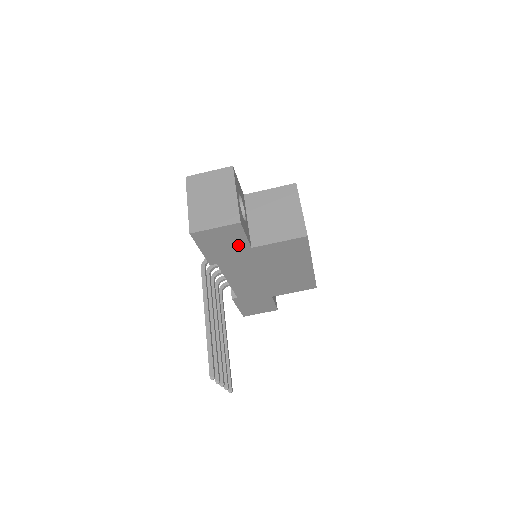
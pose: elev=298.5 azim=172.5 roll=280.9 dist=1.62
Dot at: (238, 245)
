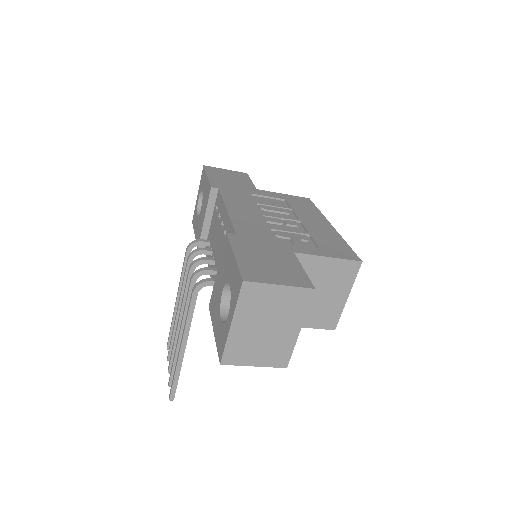
Dot at: occluded
